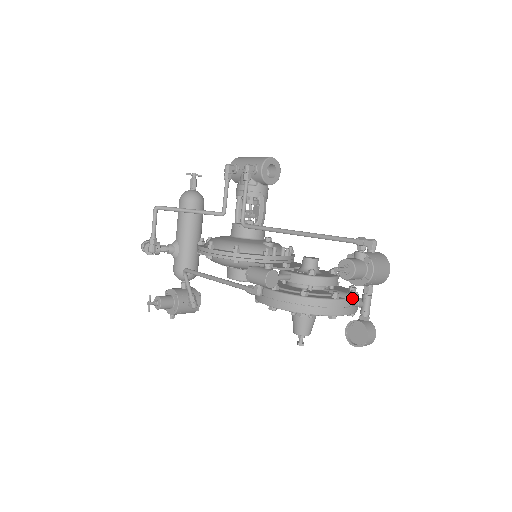
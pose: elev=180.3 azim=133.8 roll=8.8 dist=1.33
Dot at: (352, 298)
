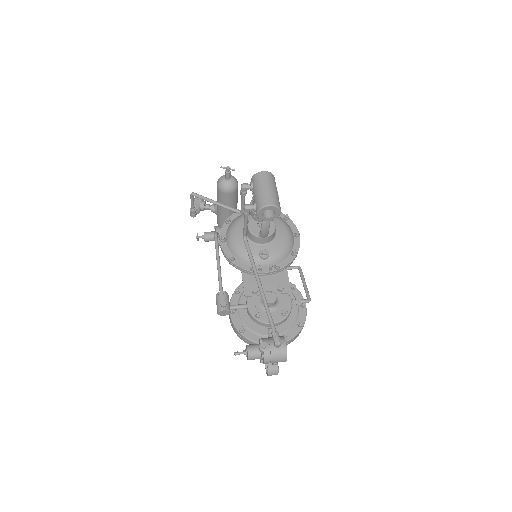
Dot at: occluded
